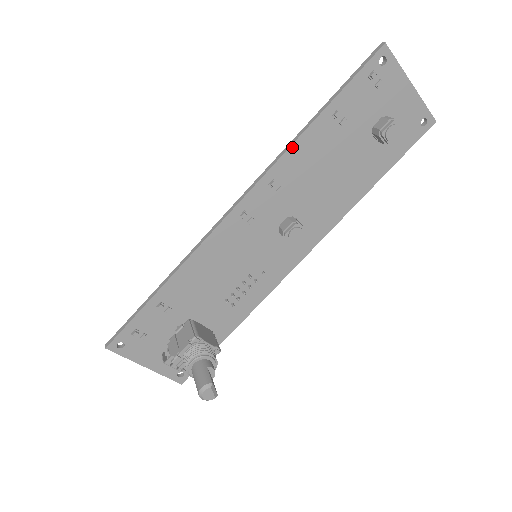
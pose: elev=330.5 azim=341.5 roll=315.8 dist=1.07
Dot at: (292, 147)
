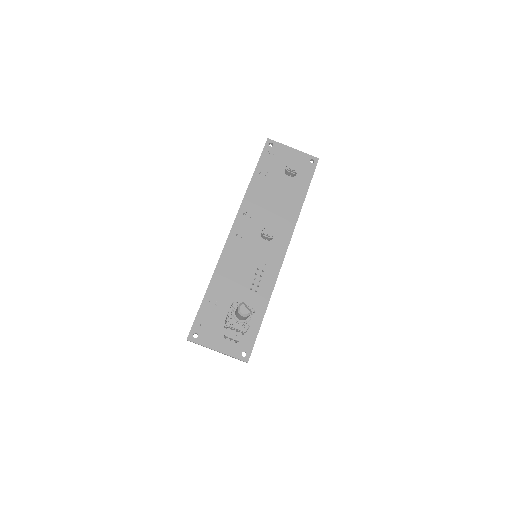
Dot at: (246, 194)
